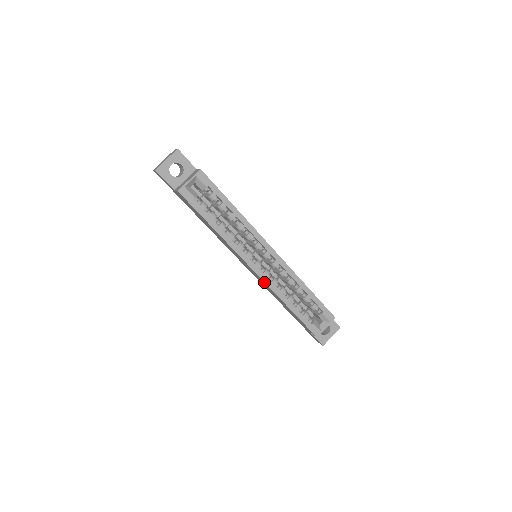
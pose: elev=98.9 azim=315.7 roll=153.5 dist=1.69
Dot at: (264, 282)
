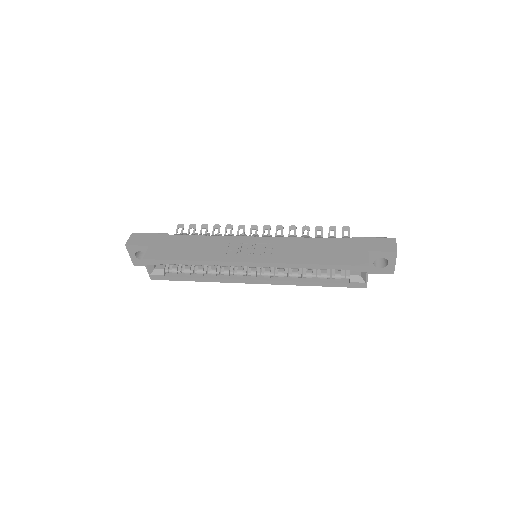
Dot at: (272, 284)
